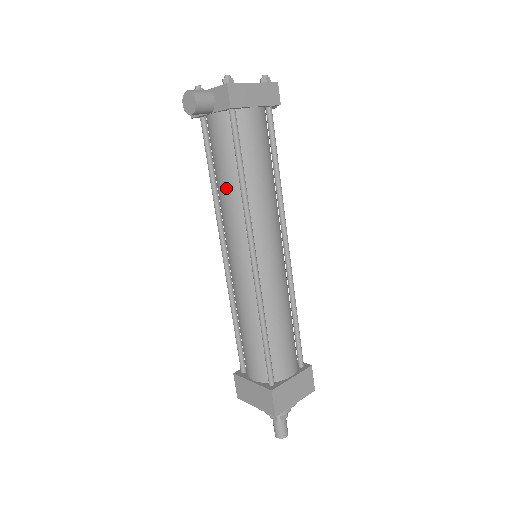
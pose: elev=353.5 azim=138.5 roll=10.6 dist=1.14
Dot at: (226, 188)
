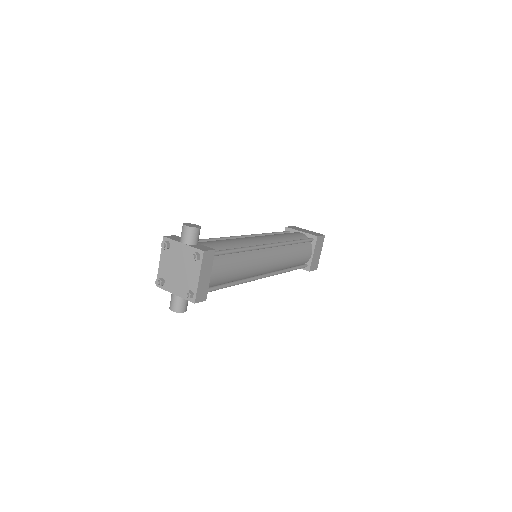
Dot at: occluded
